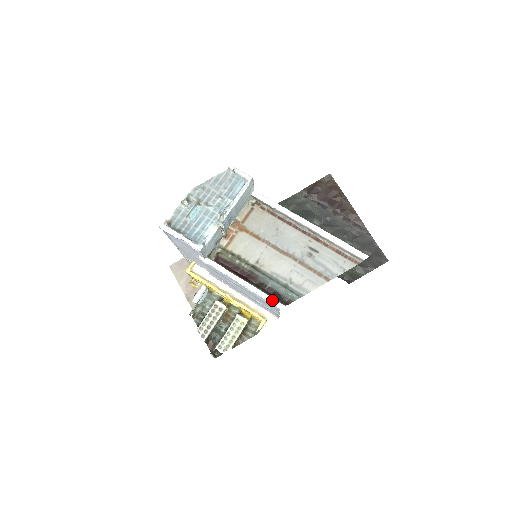
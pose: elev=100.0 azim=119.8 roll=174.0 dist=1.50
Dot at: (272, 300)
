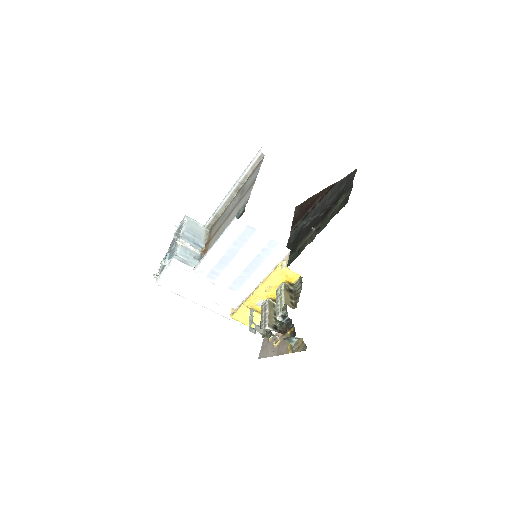
Dot at: (230, 223)
